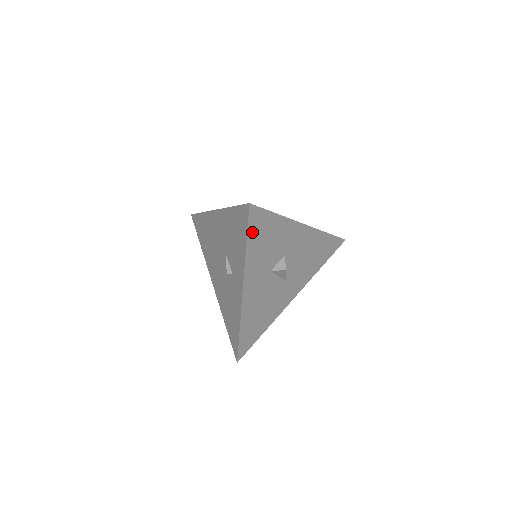
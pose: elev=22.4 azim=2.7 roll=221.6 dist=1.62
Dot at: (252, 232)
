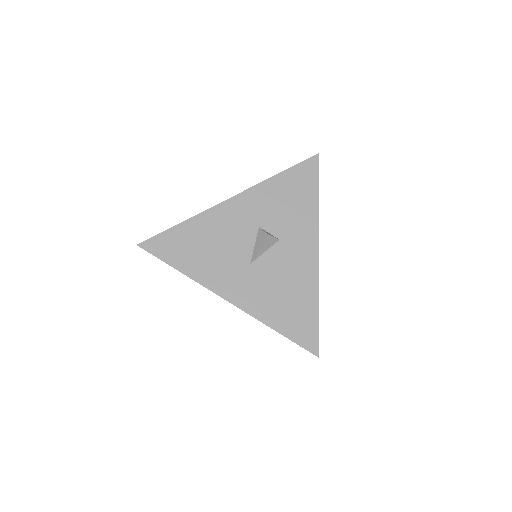
Dot at: (295, 173)
